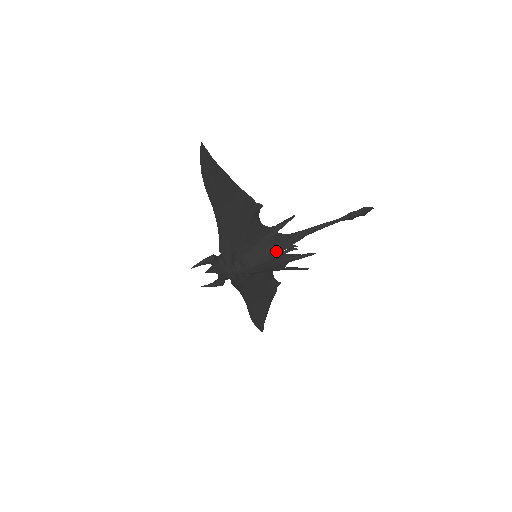
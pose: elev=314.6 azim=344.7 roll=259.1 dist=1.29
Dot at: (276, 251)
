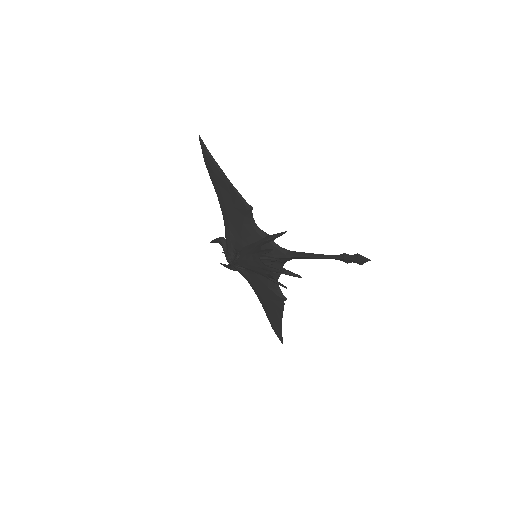
Dot at: (256, 254)
